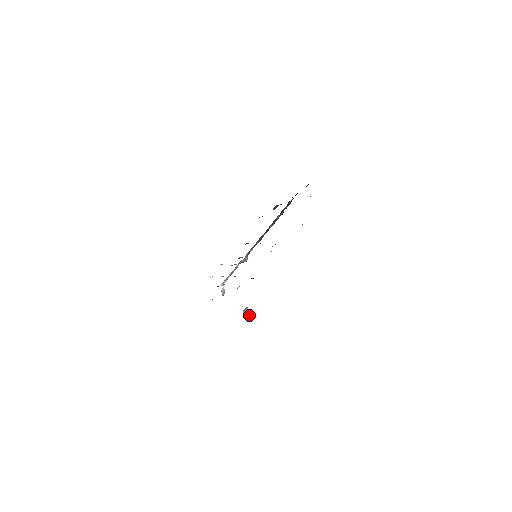
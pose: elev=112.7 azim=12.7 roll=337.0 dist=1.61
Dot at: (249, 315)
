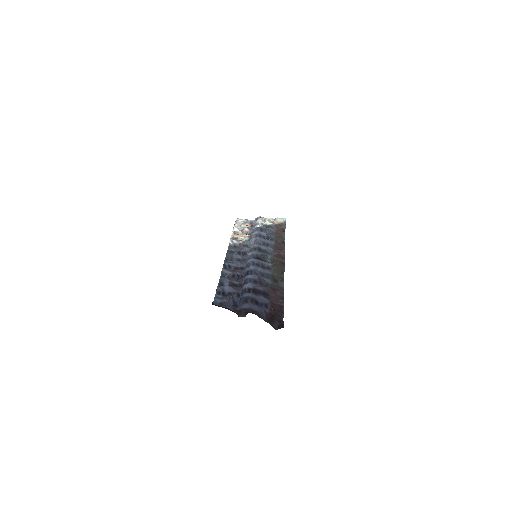
Dot at: occluded
